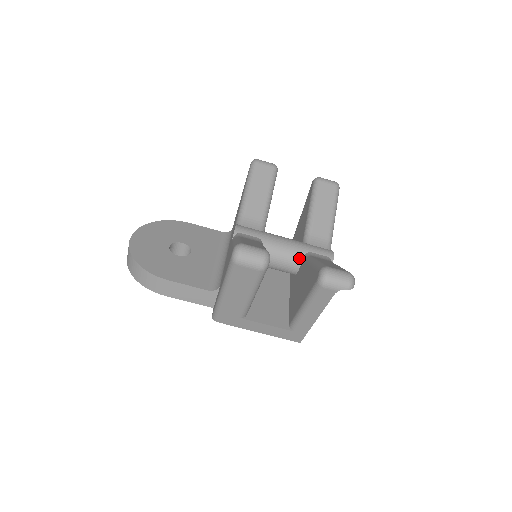
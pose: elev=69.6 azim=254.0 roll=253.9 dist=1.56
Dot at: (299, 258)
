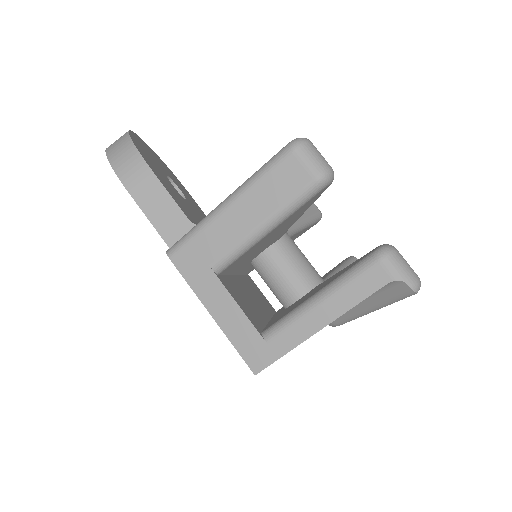
Dot at: (313, 282)
